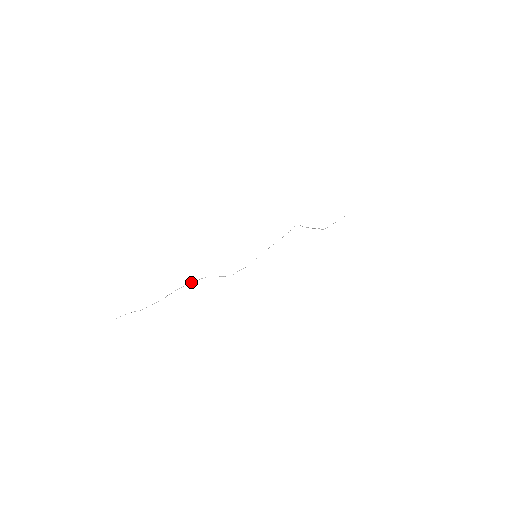
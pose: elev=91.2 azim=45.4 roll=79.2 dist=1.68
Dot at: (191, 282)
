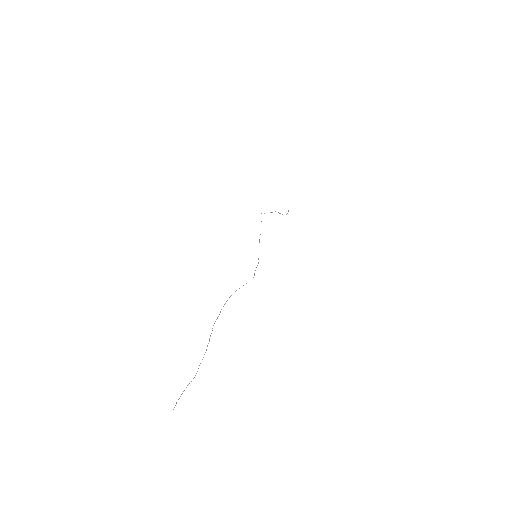
Dot at: (221, 309)
